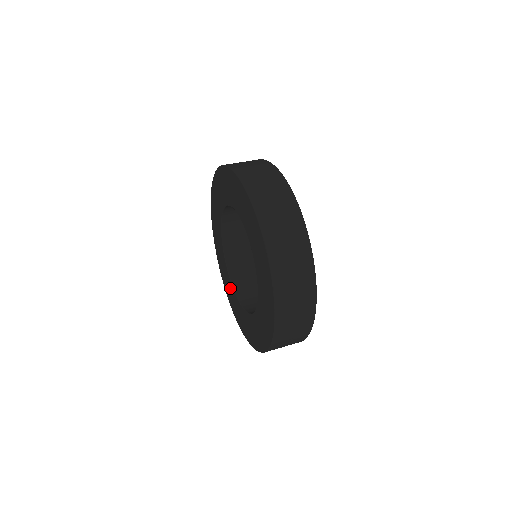
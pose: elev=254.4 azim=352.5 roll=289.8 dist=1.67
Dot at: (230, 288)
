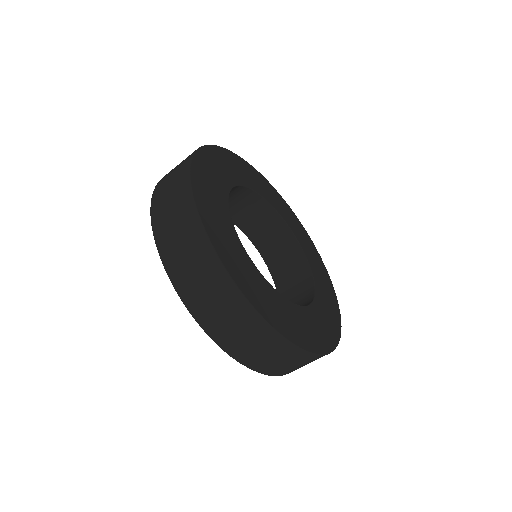
Dot at: occluded
